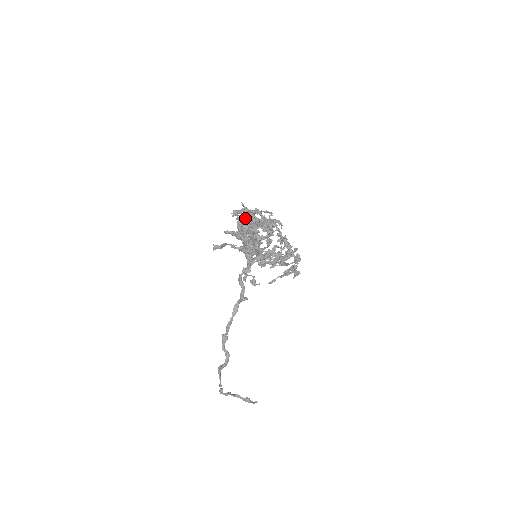
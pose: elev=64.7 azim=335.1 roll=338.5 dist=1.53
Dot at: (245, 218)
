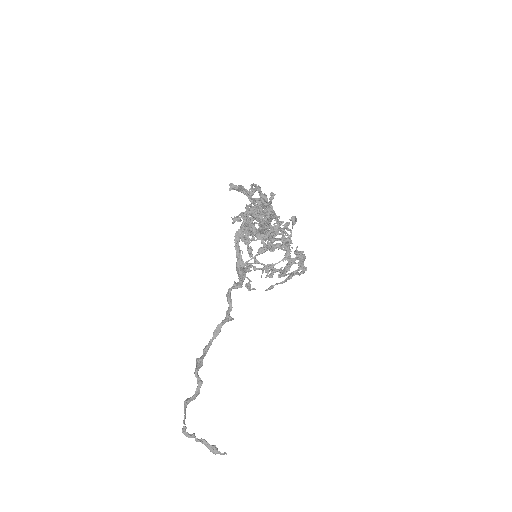
Dot at: (259, 189)
